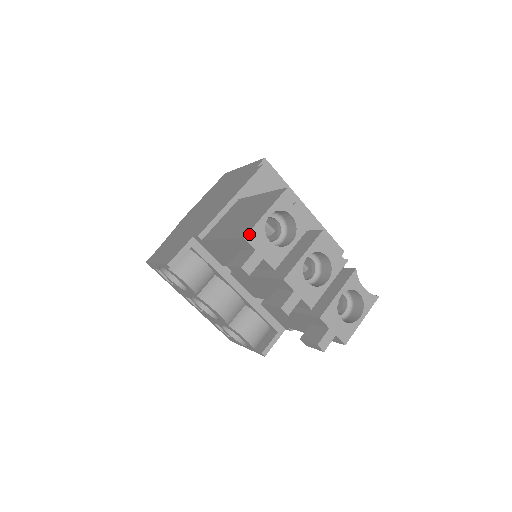
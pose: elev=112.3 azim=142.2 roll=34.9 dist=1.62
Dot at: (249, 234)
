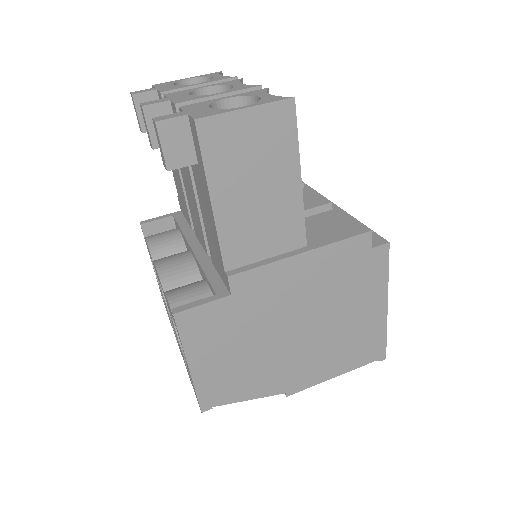
Dot at: (159, 84)
